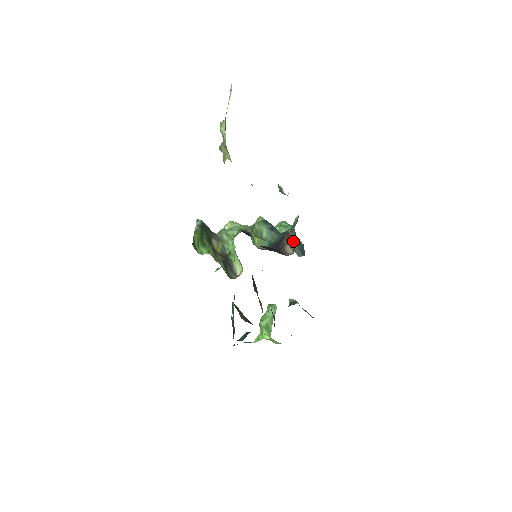
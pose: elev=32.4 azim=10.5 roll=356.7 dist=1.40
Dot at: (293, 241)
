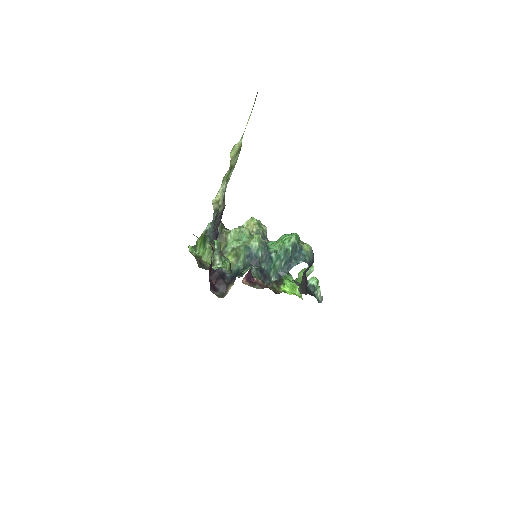
Dot at: occluded
